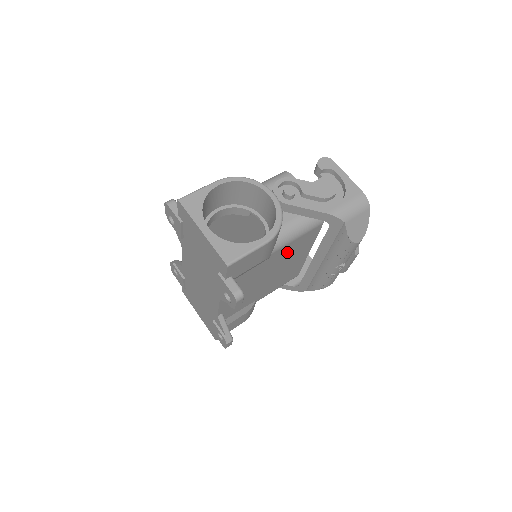
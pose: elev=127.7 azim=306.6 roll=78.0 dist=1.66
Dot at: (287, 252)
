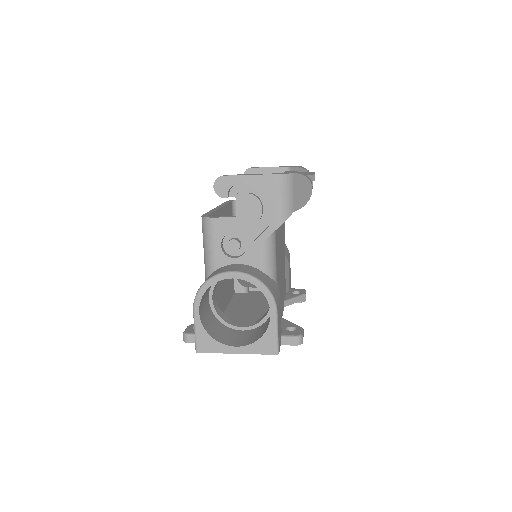
Dot at: (278, 253)
